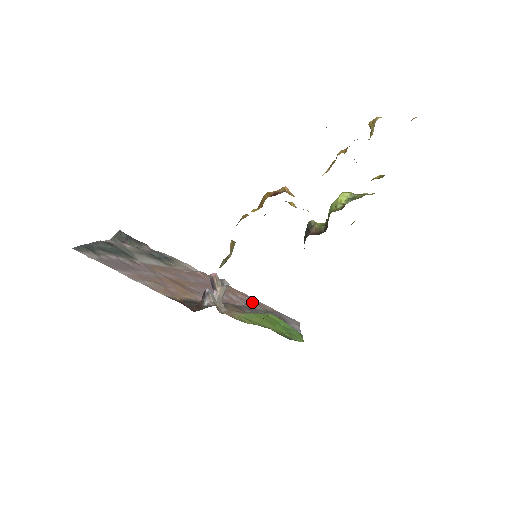
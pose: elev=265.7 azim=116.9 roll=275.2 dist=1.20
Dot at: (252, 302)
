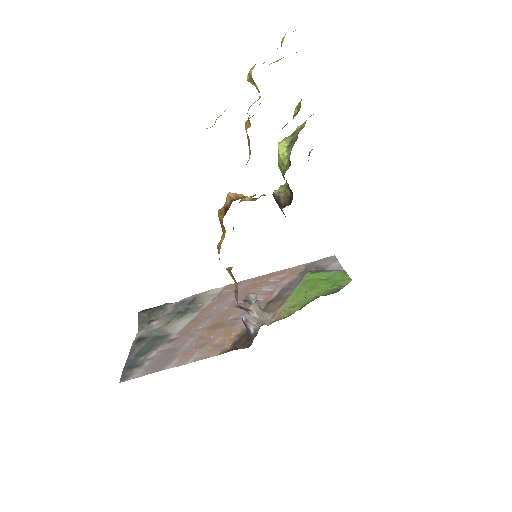
Dot at: (285, 276)
